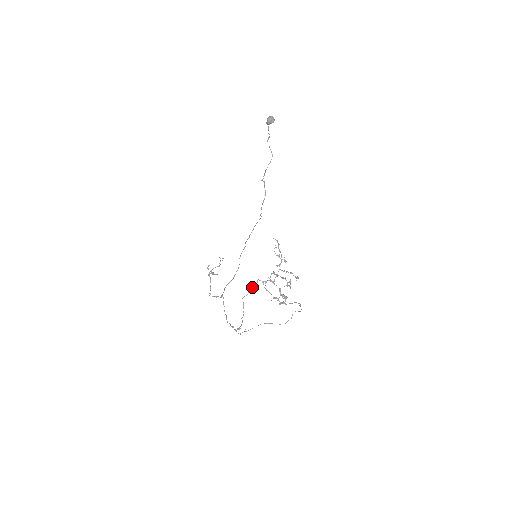
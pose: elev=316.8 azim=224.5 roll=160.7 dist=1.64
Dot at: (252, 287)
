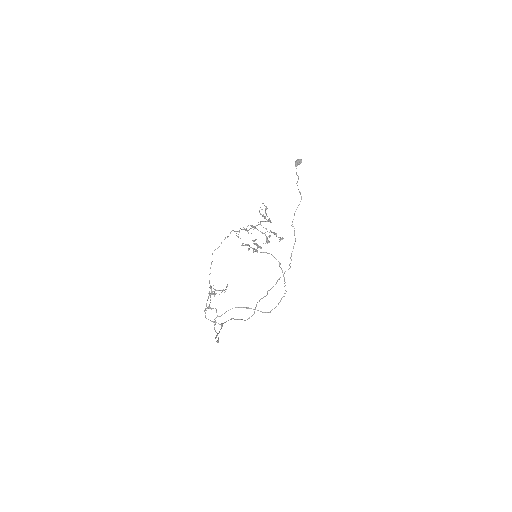
Dot at: (224, 239)
